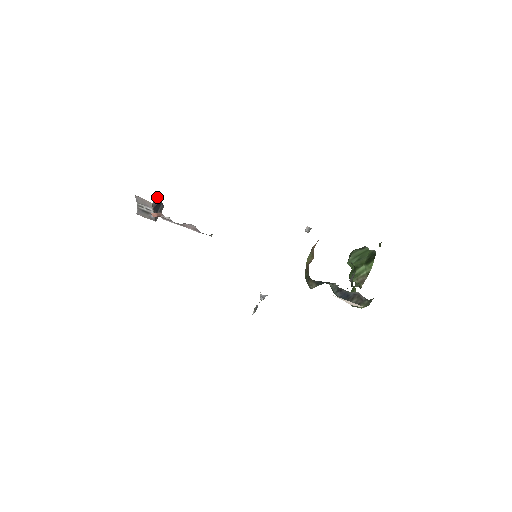
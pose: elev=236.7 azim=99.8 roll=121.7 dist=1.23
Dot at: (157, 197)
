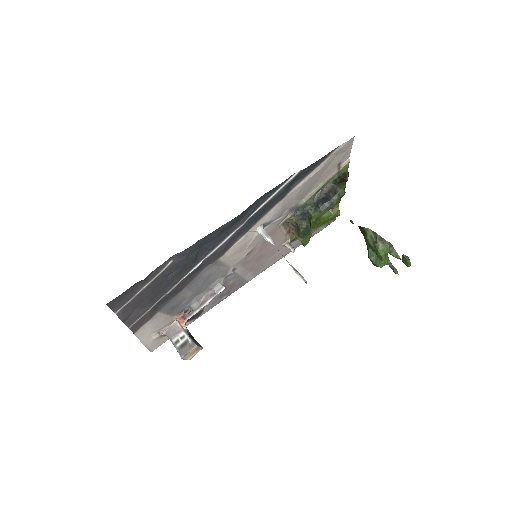
Dot at: occluded
